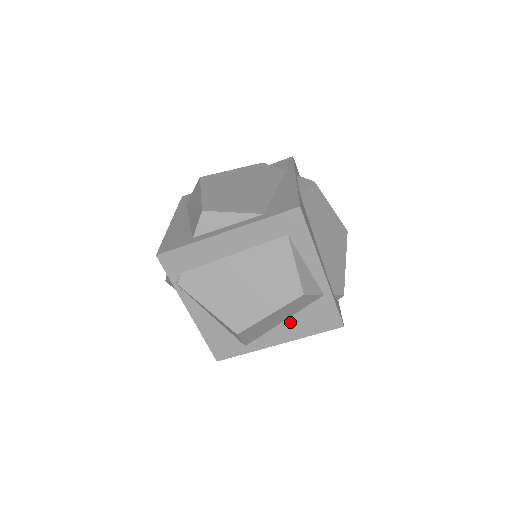
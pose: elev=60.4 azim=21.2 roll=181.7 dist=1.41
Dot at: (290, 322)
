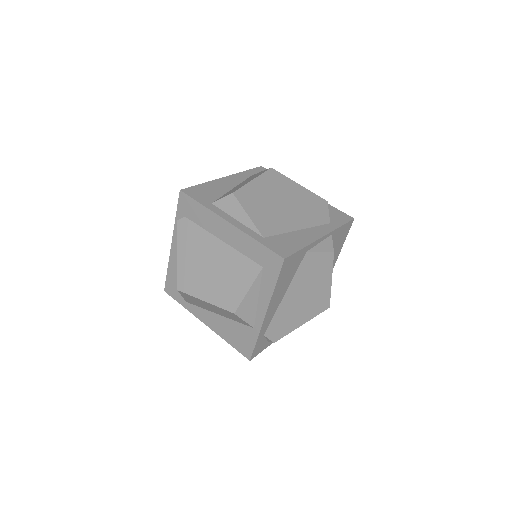
Dot at: (222, 319)
